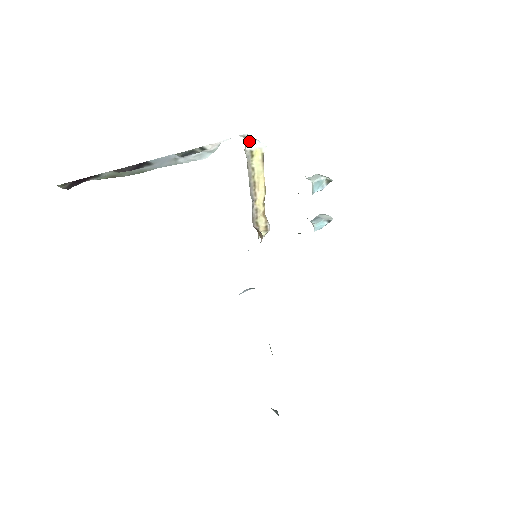
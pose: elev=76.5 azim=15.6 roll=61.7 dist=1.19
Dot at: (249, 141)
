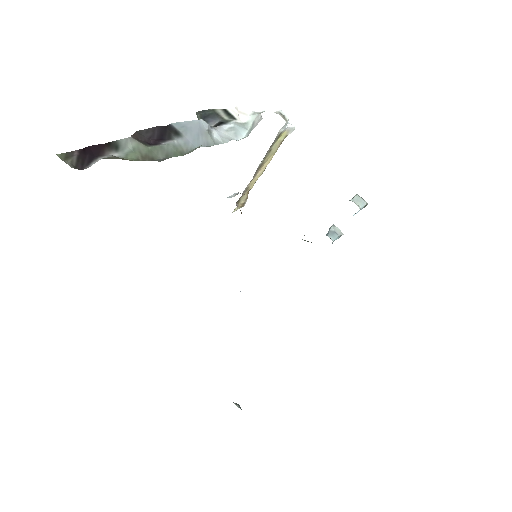
Dot at: (286, 123)
